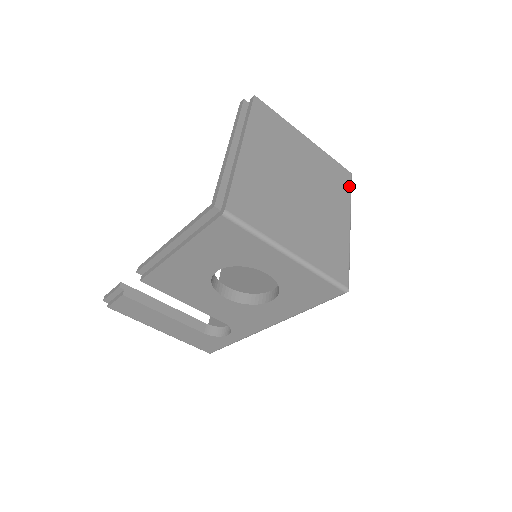
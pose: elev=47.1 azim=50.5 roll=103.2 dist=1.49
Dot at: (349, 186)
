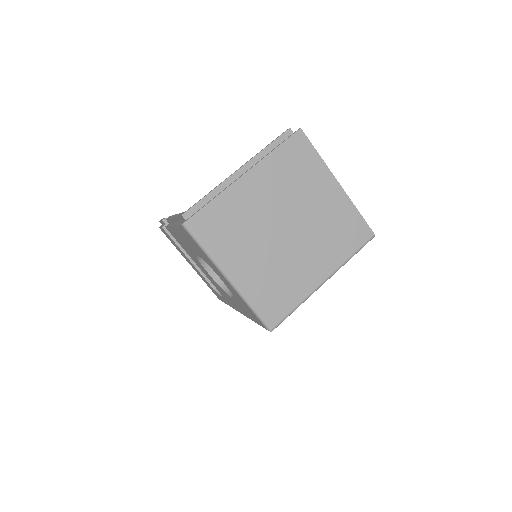
Dot at: (359, 245)
